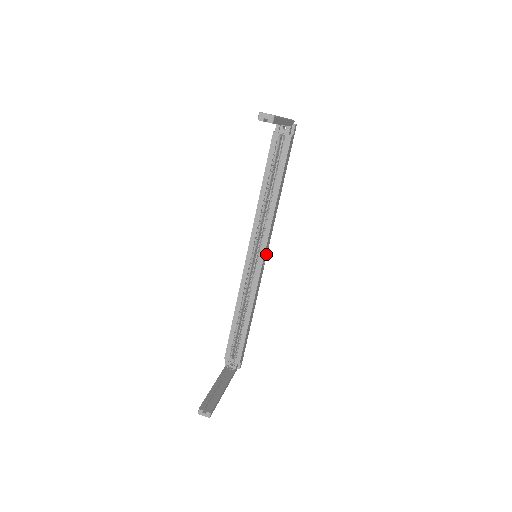
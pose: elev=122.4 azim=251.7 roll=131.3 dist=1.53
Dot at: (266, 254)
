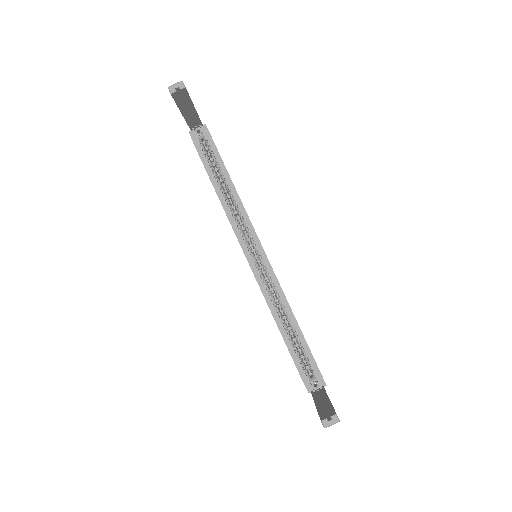
Dot at: occluded
